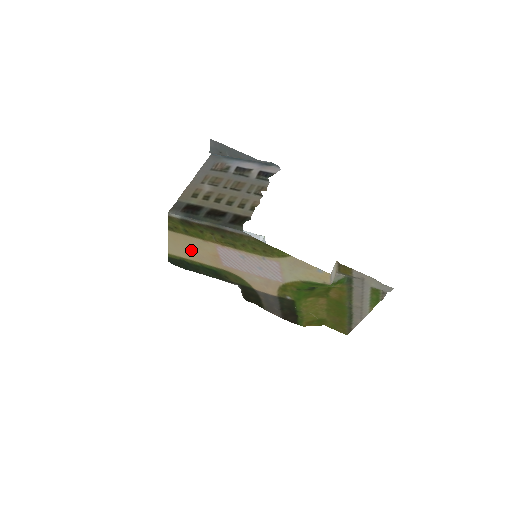
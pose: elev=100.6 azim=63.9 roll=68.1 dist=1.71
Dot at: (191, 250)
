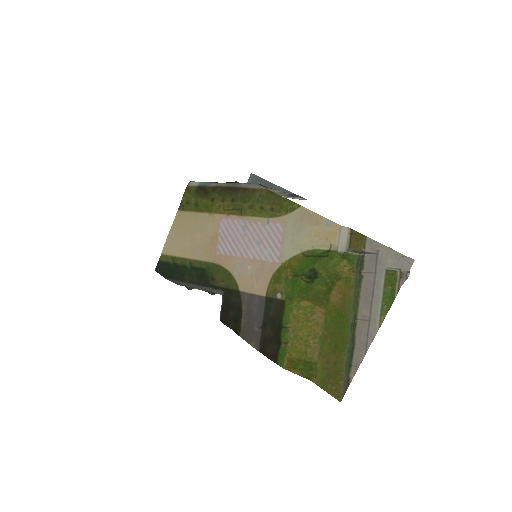
Dot at: (190, 237)
